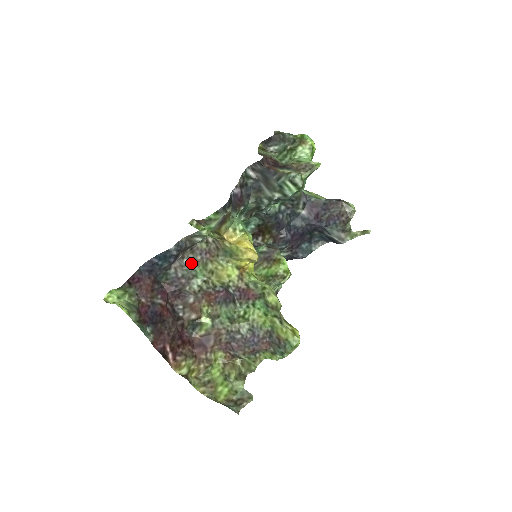
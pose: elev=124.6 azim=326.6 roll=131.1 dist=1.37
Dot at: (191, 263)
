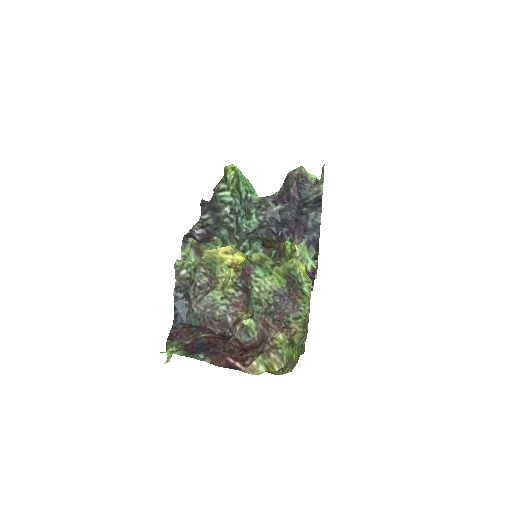
Dot at: (203, 295)
